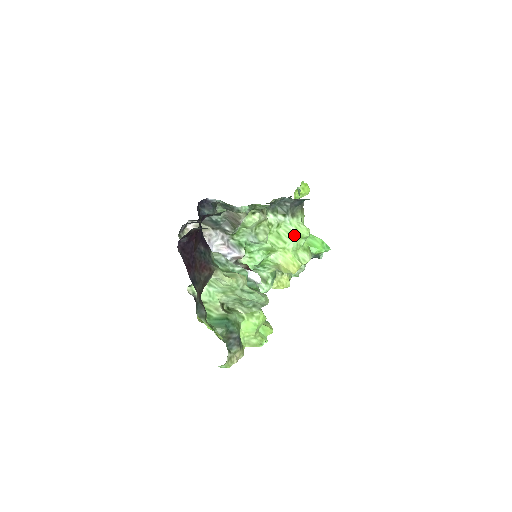
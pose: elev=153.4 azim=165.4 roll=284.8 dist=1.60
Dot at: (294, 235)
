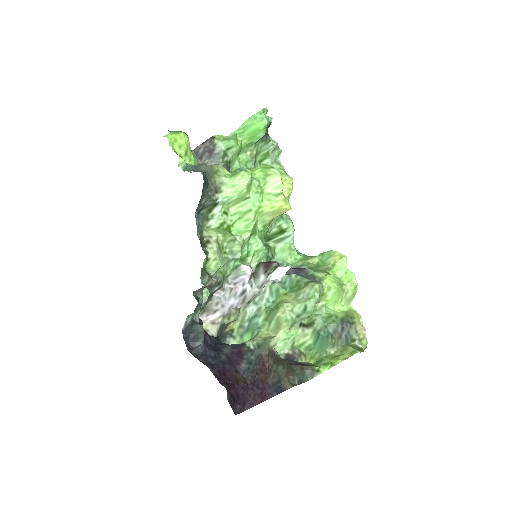
Dot at: (244, 197)
